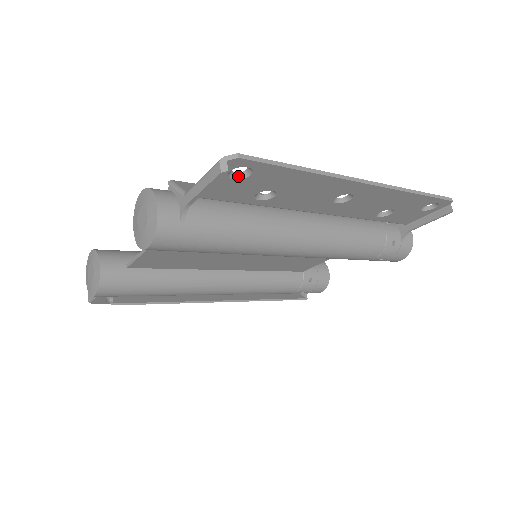
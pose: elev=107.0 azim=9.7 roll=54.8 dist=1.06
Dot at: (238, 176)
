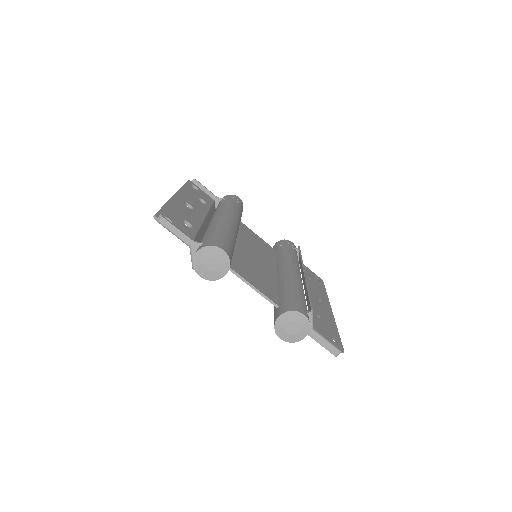
Dot at: (330, 337)
